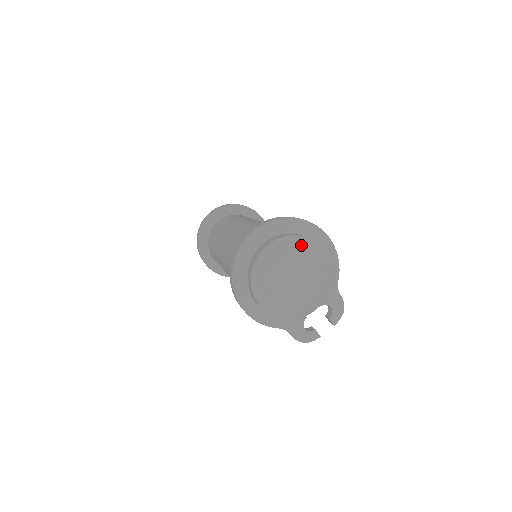
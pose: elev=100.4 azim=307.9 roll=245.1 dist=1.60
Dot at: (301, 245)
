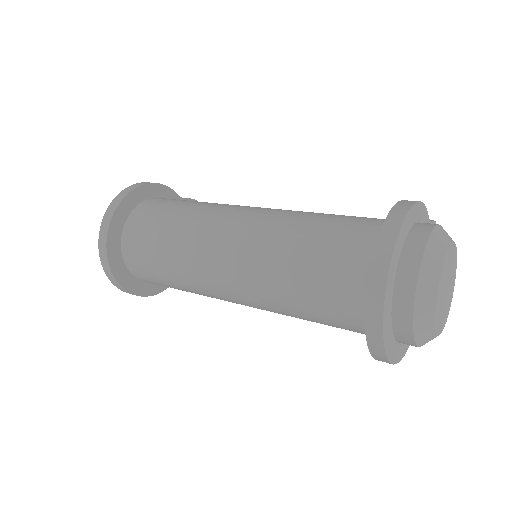
Dot at: (438, 265)
